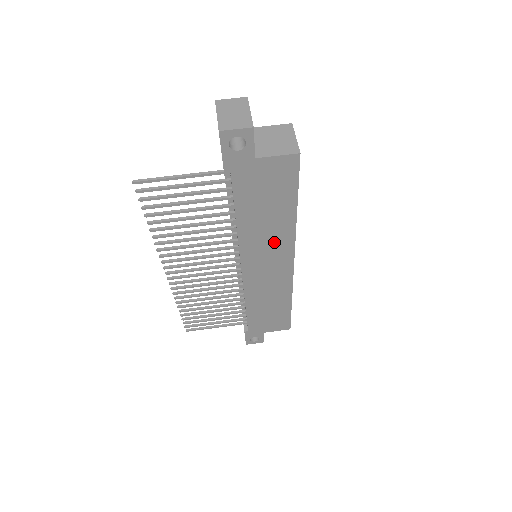
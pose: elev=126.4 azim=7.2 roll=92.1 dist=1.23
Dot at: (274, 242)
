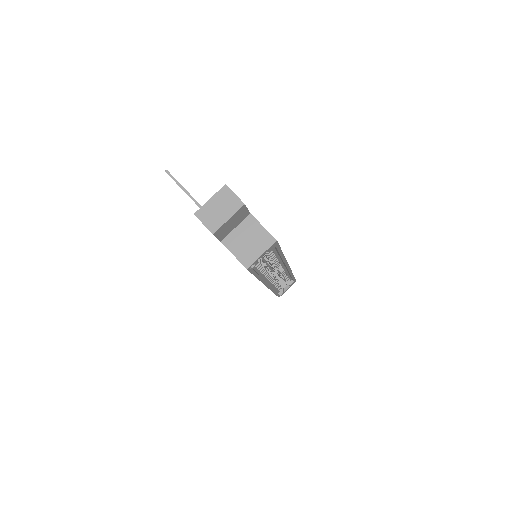
Dot at: occluded
